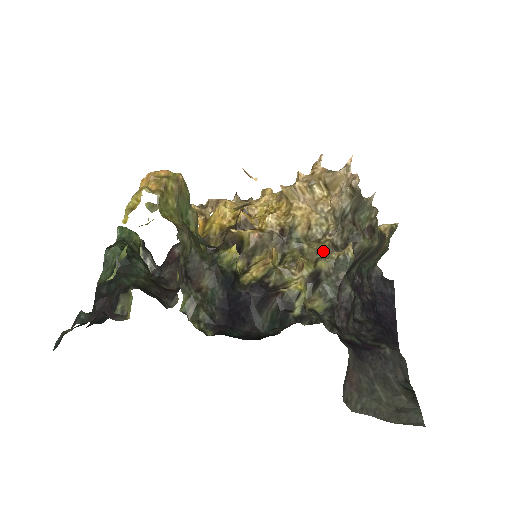
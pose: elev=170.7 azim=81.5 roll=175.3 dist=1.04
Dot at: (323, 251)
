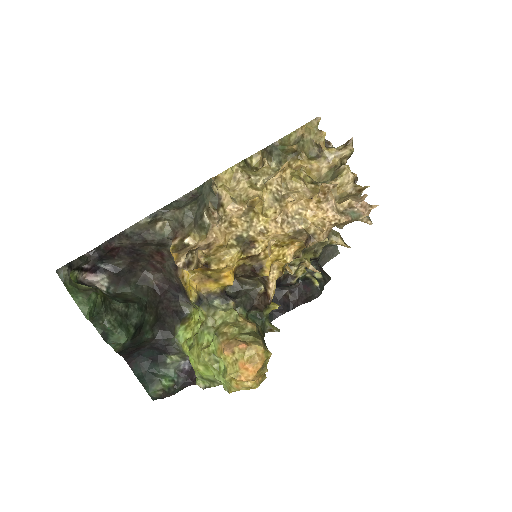
Dot at: (320, 243)
